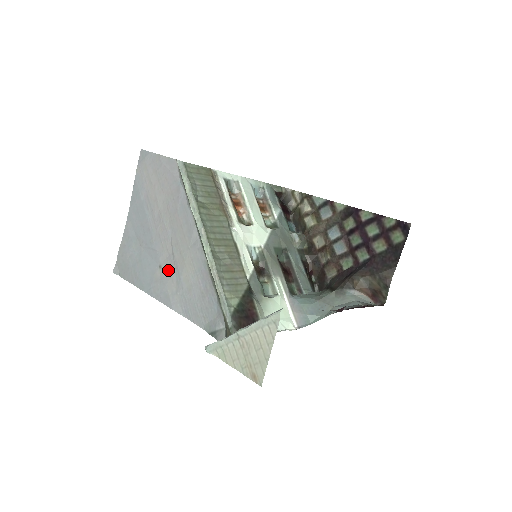
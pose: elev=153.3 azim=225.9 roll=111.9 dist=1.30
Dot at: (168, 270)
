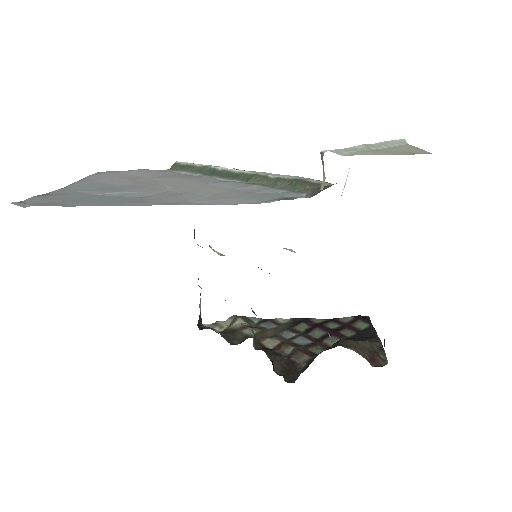
Dot at: (165, 195)
